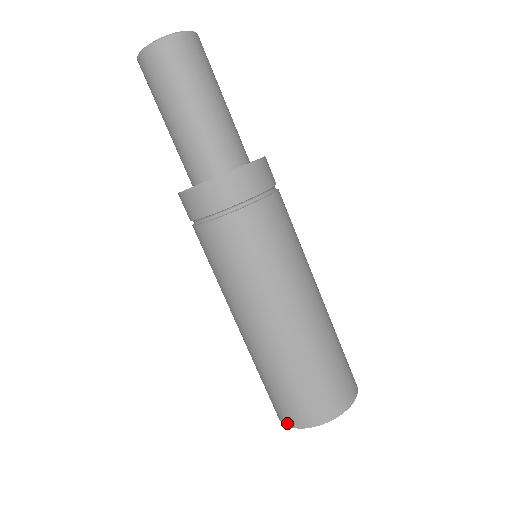
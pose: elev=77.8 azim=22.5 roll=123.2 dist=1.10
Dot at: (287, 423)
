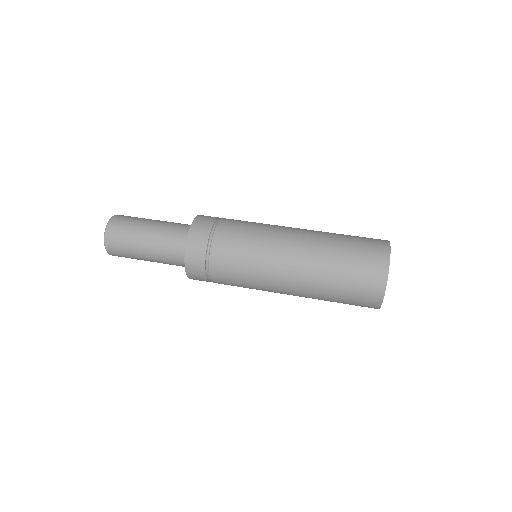
Dot at: (385, 270)
